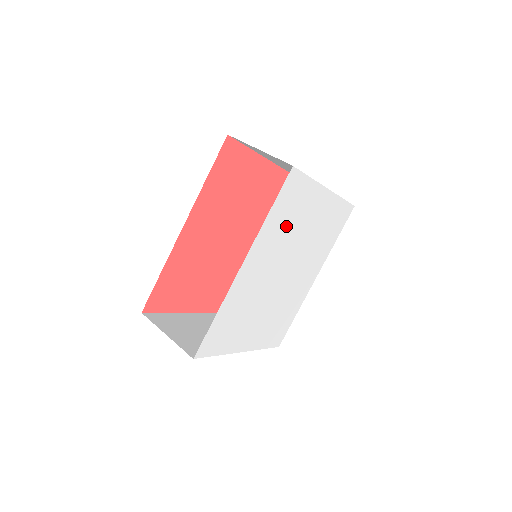
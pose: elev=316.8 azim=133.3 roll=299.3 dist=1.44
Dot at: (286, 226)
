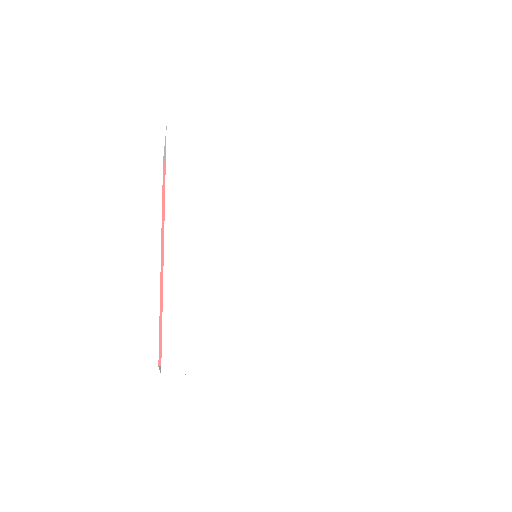
Dot at: (215, 189)
